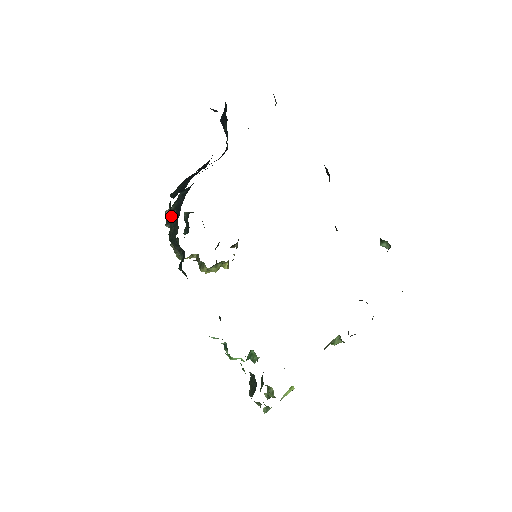
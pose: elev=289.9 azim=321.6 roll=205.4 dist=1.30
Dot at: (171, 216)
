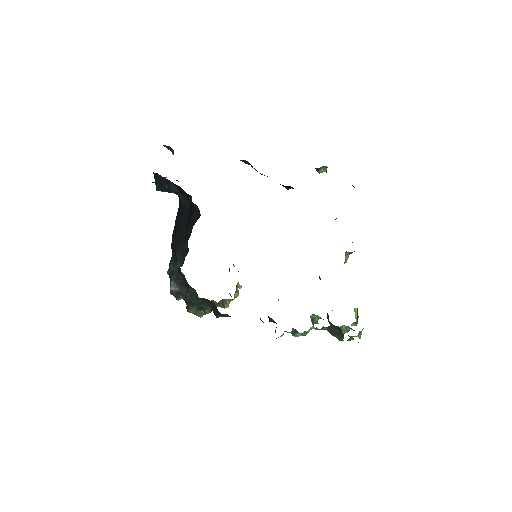
Dot at: (177, 289)
